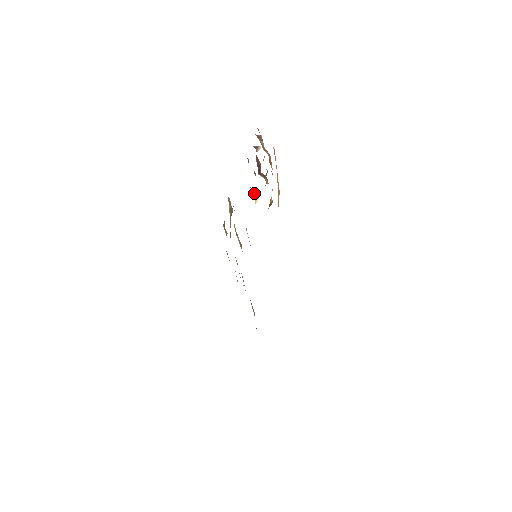
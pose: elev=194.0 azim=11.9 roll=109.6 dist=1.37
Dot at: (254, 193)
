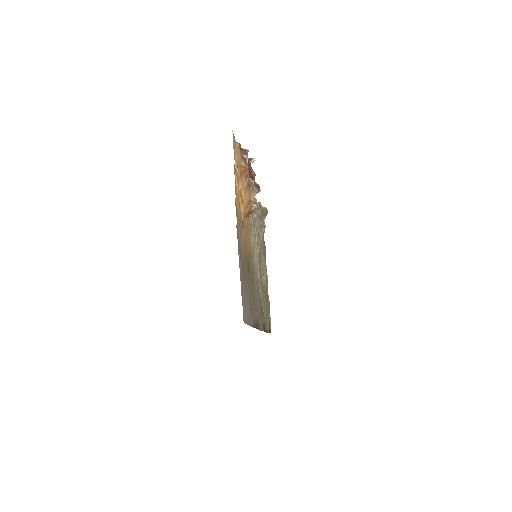
Dot at: occluded
